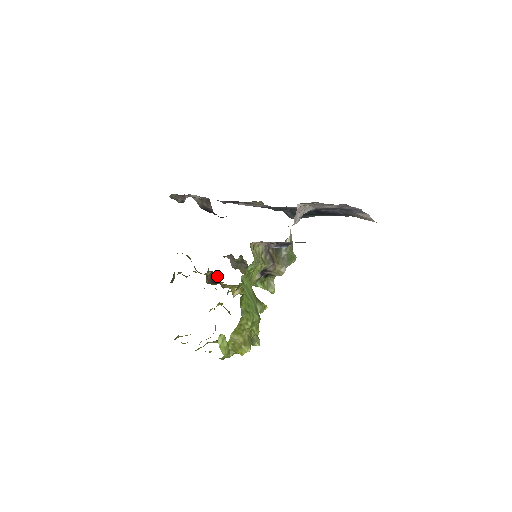
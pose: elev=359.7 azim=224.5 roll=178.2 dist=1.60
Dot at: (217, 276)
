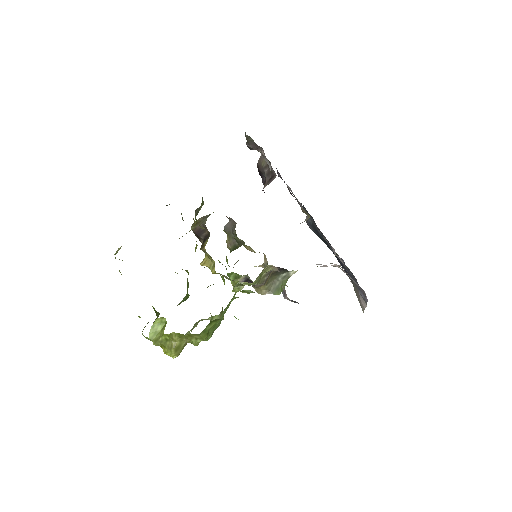
Dot at: (207, 236)
